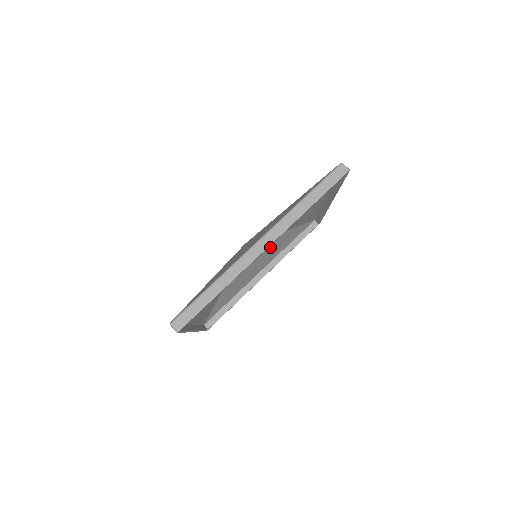
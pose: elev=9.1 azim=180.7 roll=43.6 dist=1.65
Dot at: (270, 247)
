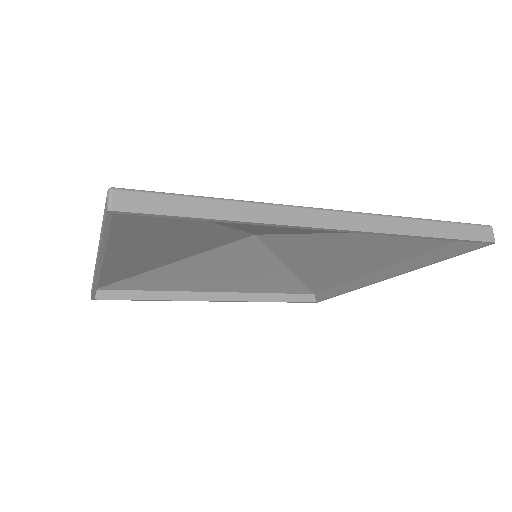
Dot at: (259, 272)
